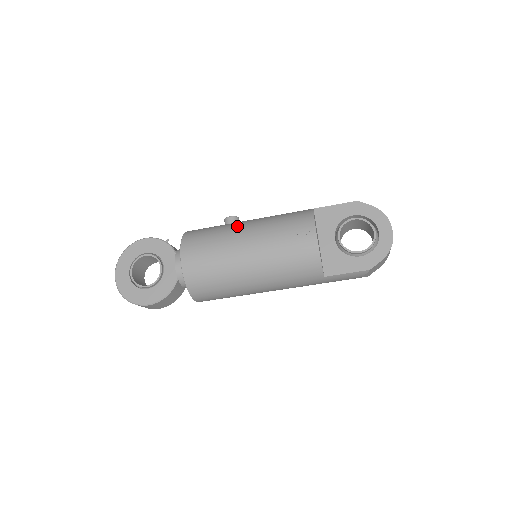
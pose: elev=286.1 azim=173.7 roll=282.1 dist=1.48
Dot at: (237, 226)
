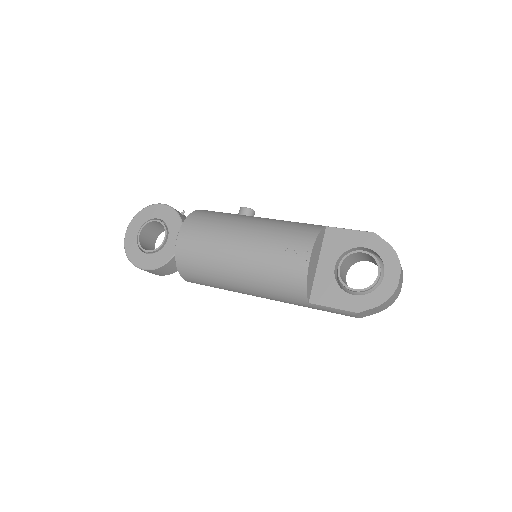
Dot at: (241, 220)
